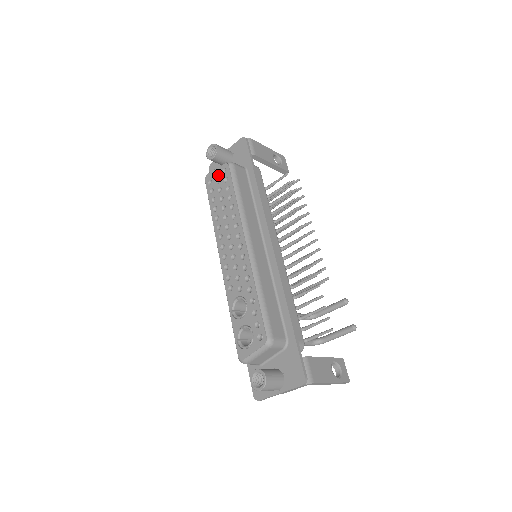
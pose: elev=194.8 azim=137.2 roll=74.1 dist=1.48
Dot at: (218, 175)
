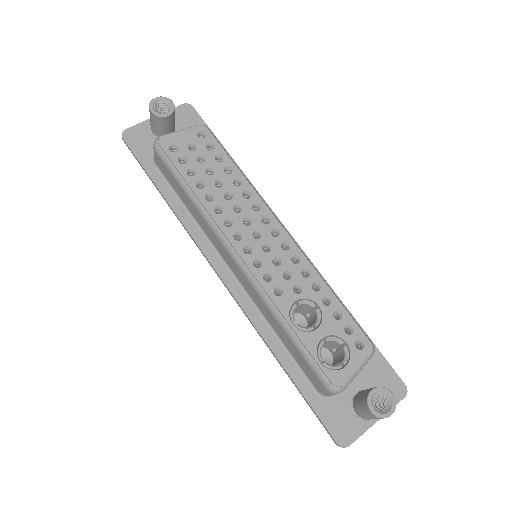
Dot at: (189, 139)
